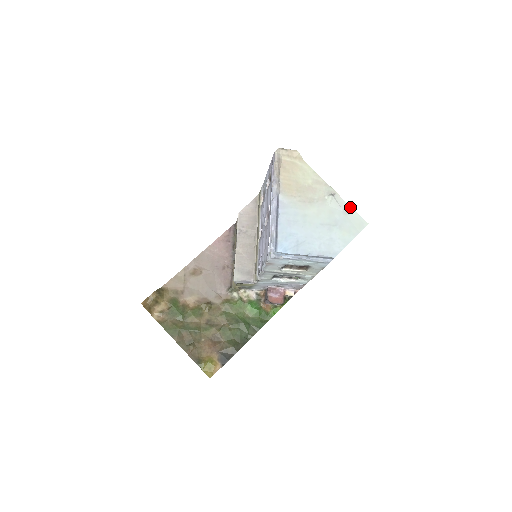
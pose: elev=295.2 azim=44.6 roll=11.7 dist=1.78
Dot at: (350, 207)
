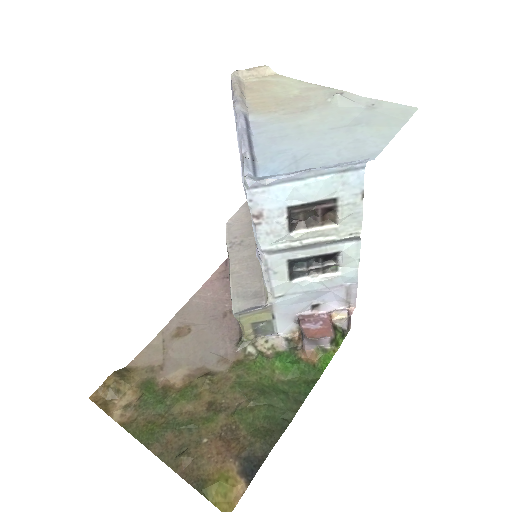
Dot at: (375, 100)
